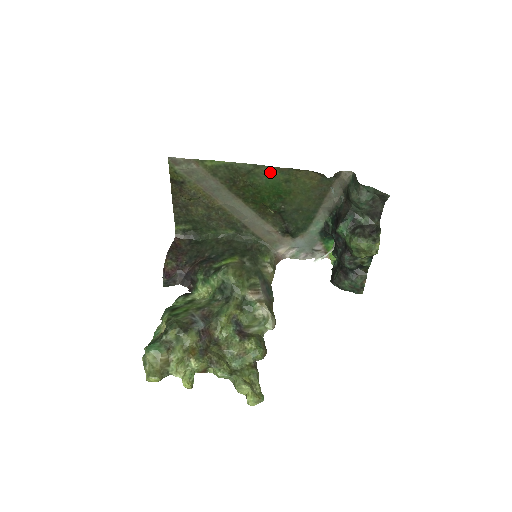
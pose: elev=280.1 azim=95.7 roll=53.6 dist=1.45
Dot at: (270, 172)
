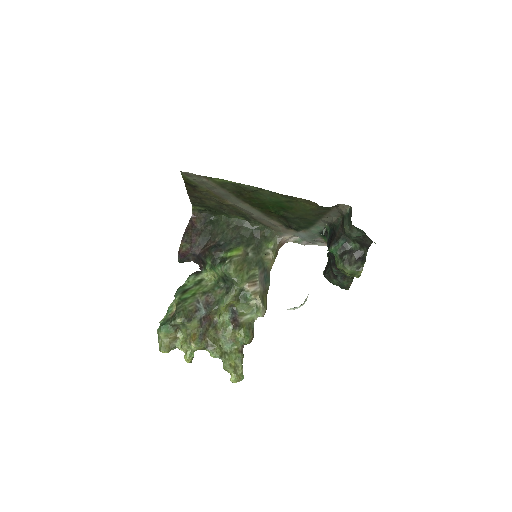
Dot at: (273, 195)
